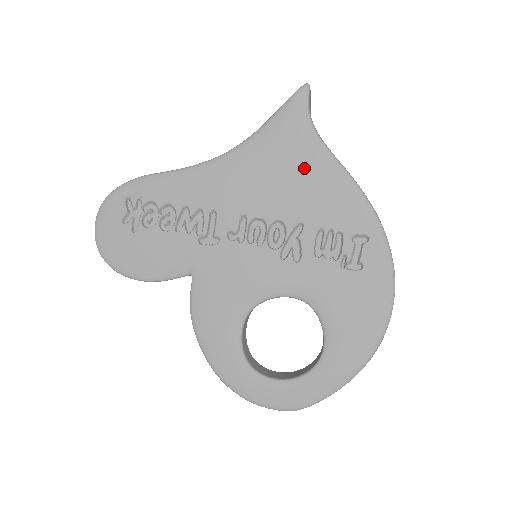
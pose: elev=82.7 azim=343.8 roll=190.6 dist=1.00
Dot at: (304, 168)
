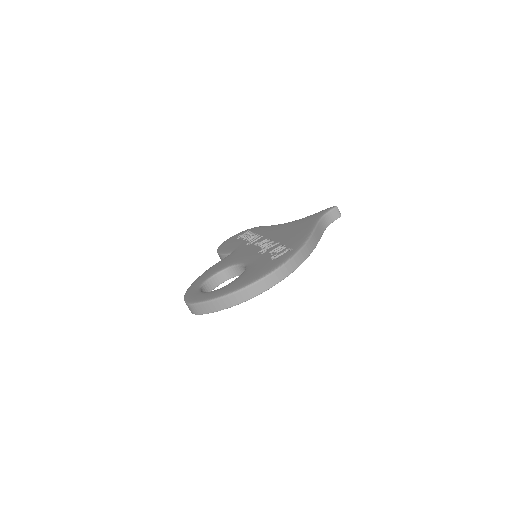
Dot at: (303, 227)
